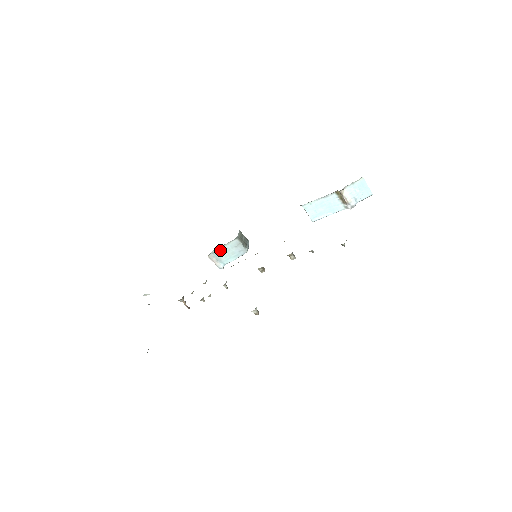
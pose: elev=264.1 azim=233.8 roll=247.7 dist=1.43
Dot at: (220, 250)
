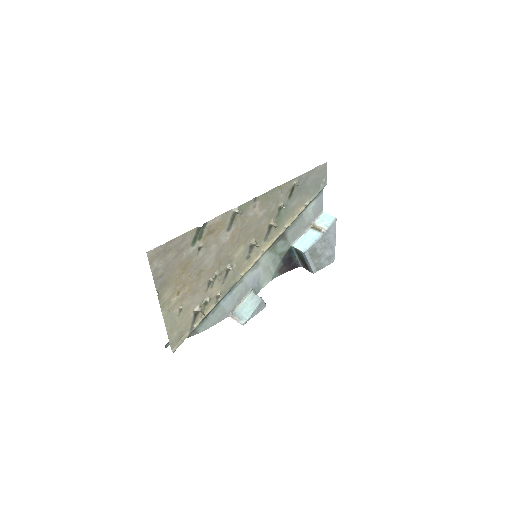
Dot at: (240, 308)
